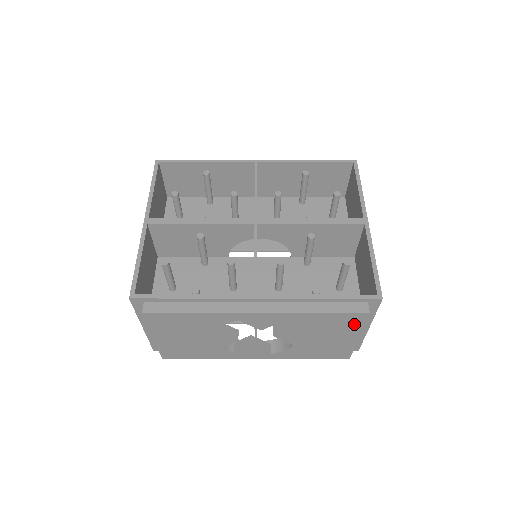
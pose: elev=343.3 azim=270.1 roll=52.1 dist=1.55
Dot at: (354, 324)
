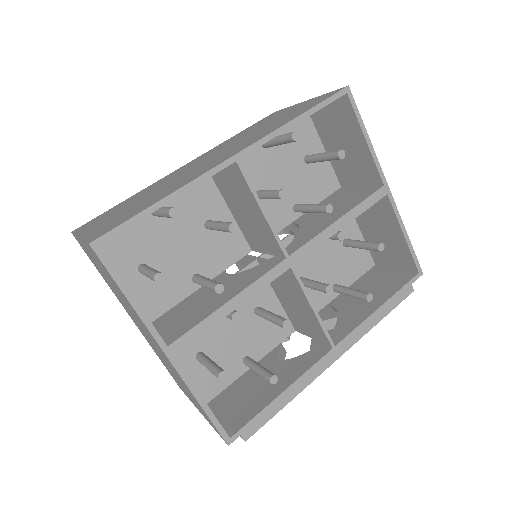
Dot at: occluded
